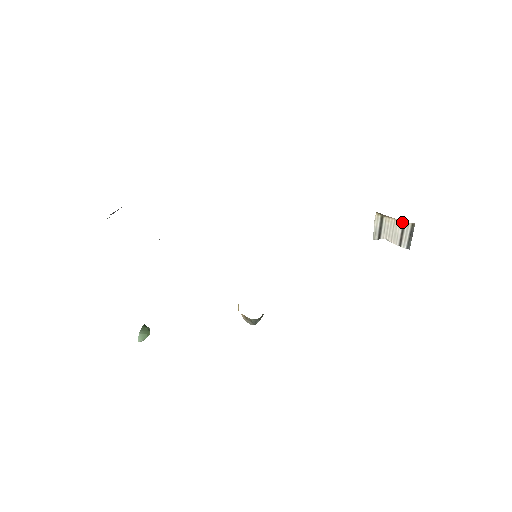
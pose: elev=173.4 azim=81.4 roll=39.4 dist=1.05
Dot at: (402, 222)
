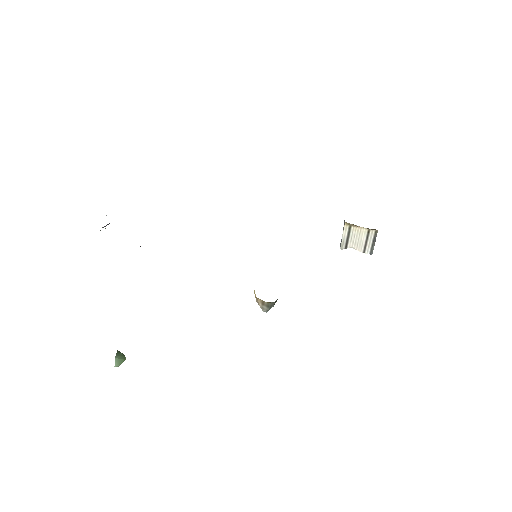
Dot at: (367, 230)
